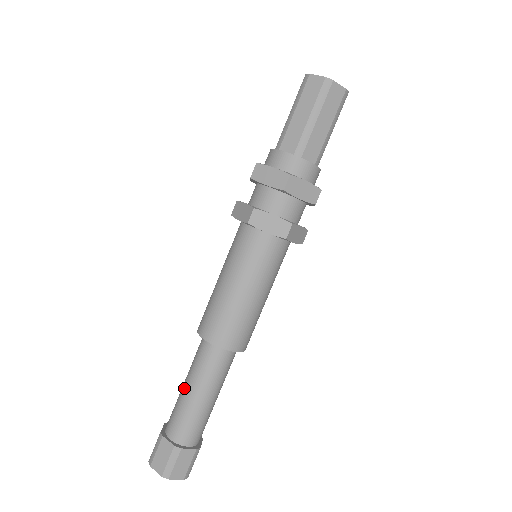
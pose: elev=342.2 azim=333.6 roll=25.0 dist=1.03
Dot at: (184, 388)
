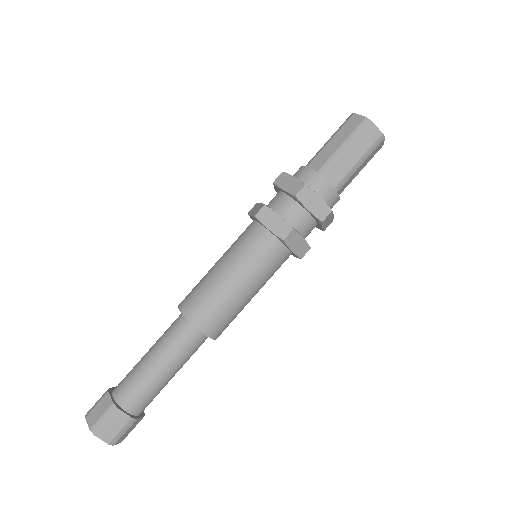
Dot at: (146, 353)
